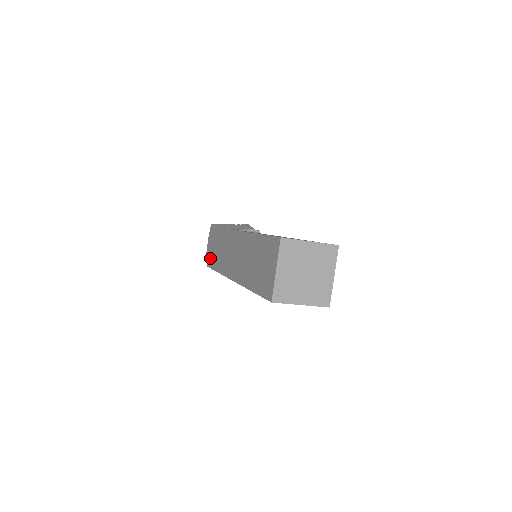
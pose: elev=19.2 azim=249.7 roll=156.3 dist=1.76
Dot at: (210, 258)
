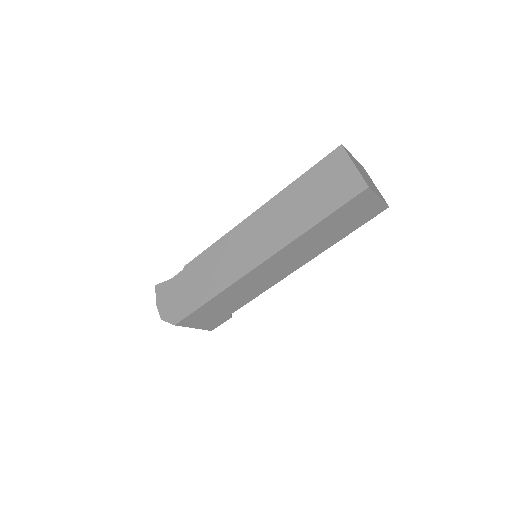
Dot at: (179, 309)
